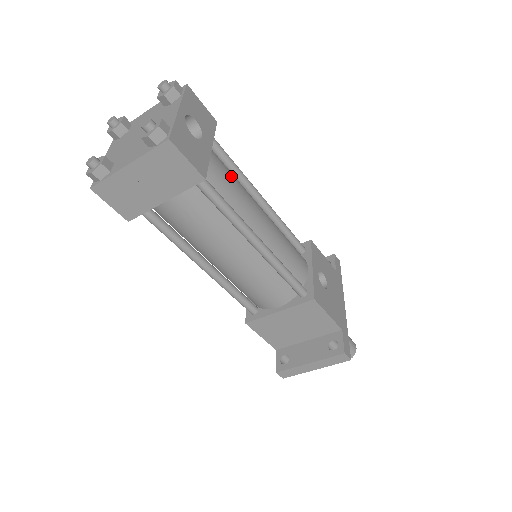
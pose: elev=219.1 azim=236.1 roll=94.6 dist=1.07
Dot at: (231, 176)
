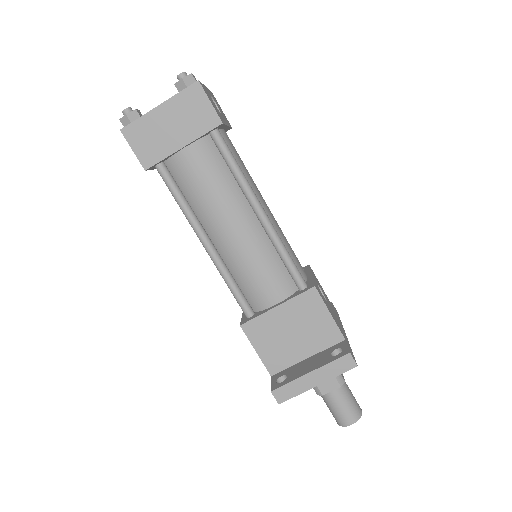
Dot at: occluded
